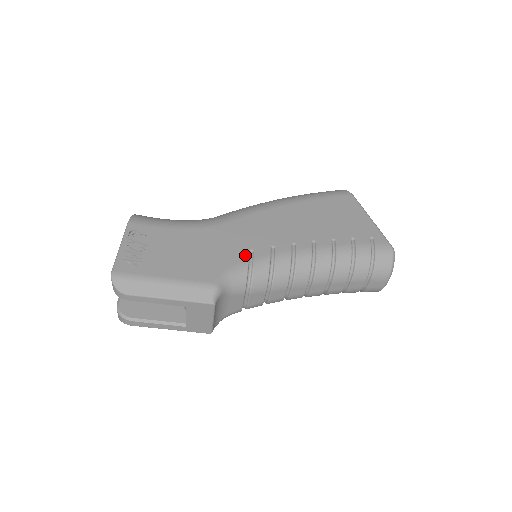
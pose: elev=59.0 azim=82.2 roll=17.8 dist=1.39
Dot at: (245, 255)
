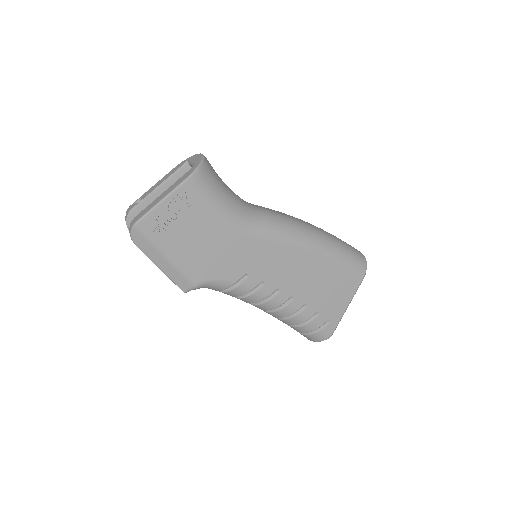
Dot at: (239, 276)
